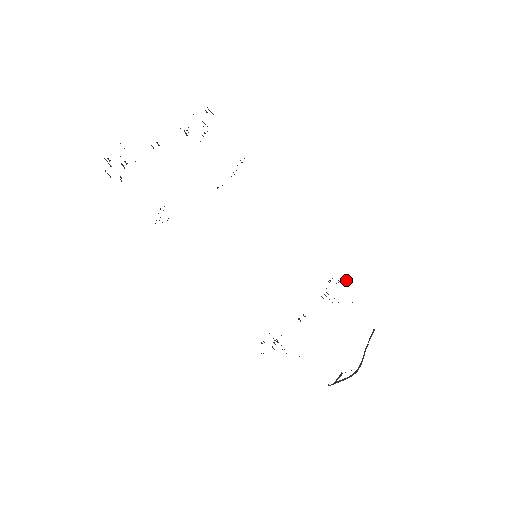
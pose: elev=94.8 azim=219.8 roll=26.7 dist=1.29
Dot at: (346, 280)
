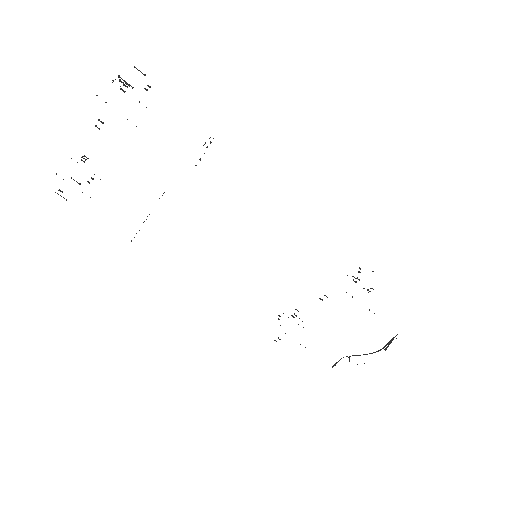
Dot at: occluded
